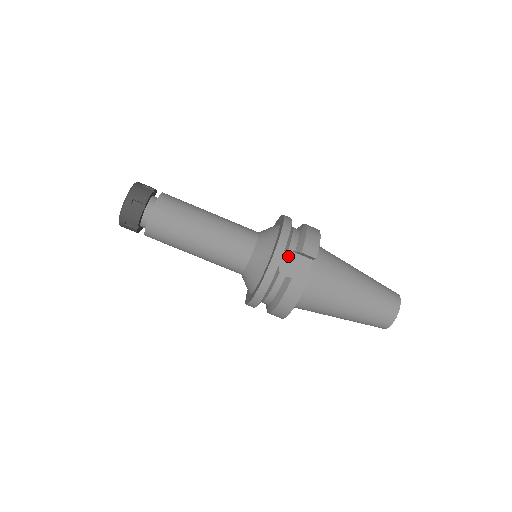
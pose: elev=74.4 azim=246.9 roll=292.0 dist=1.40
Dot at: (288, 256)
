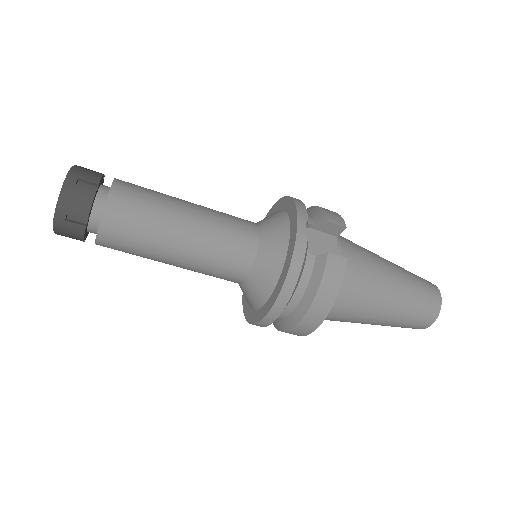
Dot at: (308, 234)
